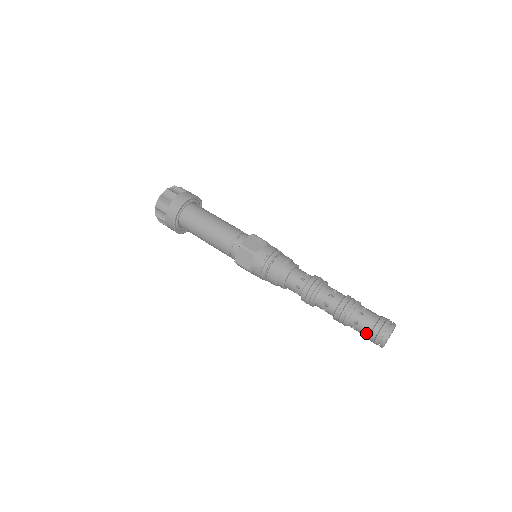
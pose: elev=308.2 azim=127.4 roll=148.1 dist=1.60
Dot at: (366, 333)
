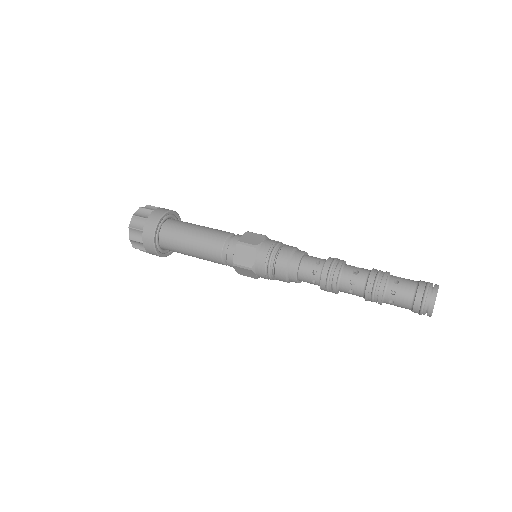
Dot at: (408, 302)
